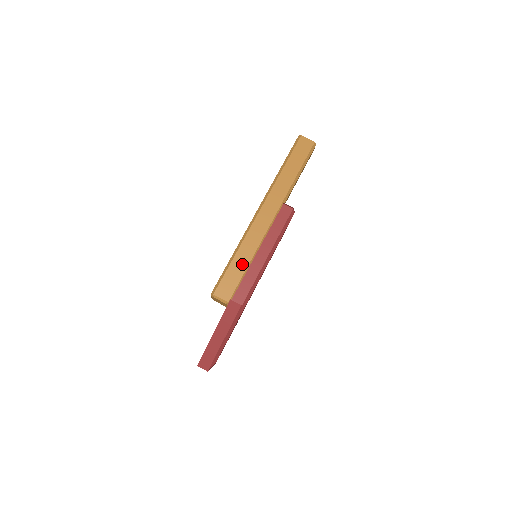
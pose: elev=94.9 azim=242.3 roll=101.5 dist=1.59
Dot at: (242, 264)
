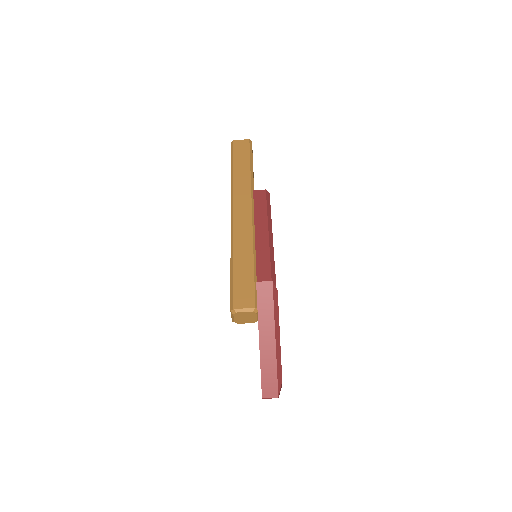
Dot at: (246, 265)
